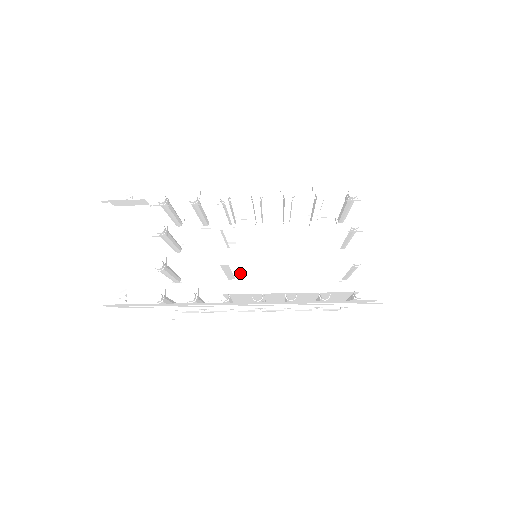
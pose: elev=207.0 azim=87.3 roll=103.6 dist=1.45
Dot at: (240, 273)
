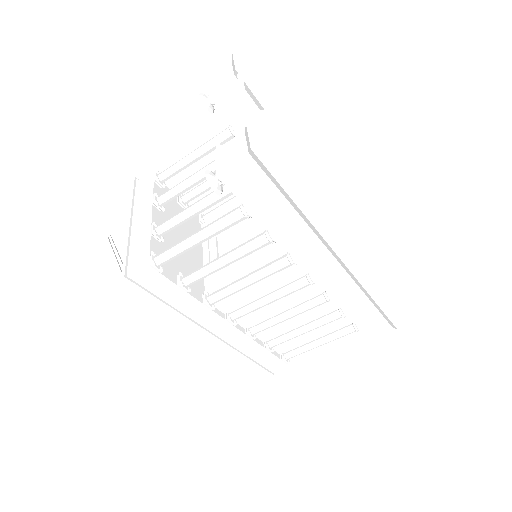
Dot at: occluded
